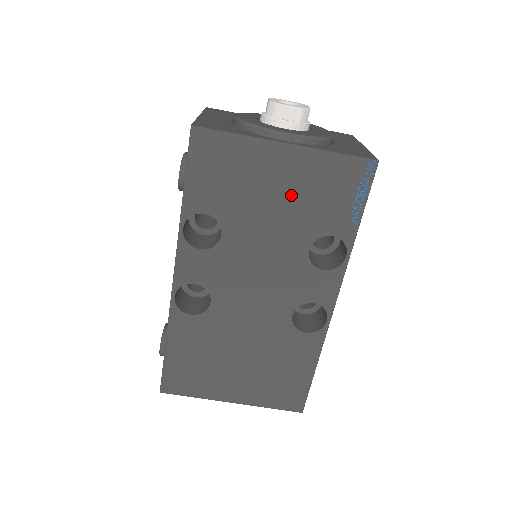
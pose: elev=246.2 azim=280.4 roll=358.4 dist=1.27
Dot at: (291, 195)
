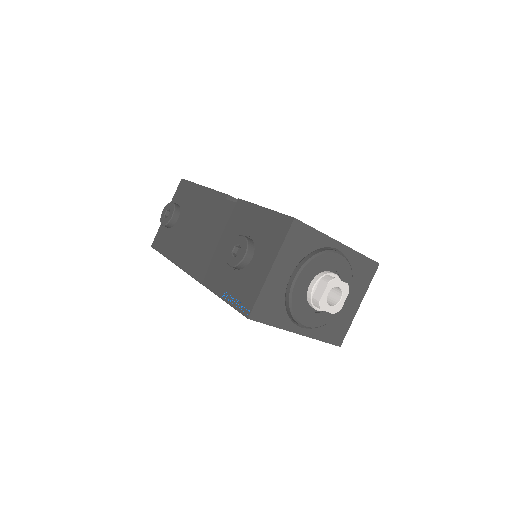
Dot at: occluded
